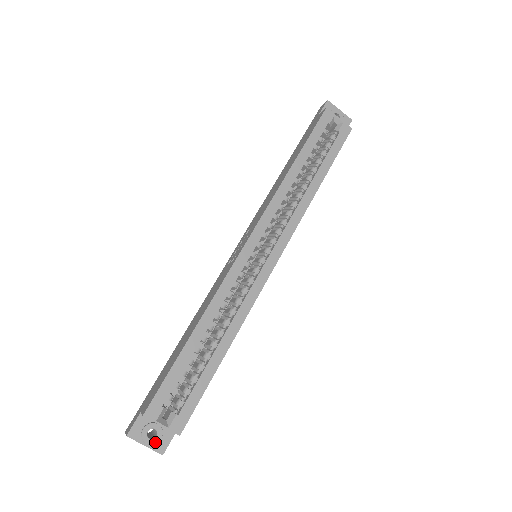
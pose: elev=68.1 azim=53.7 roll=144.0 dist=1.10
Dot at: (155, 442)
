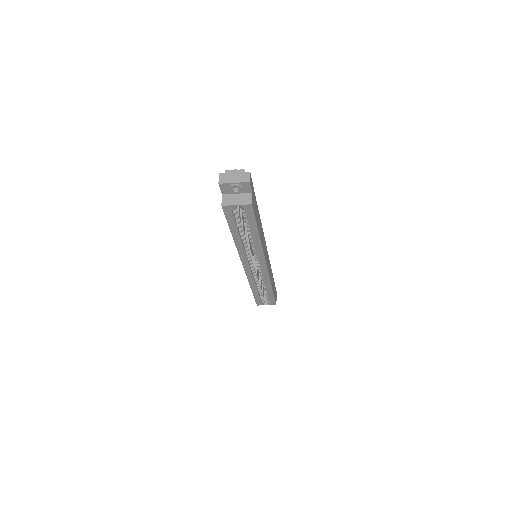
Dot at: occluded
